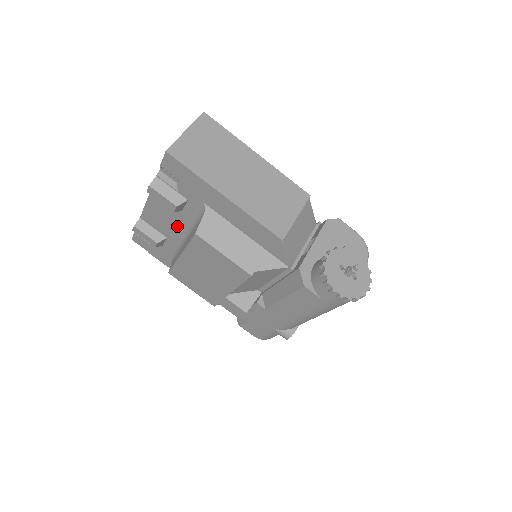
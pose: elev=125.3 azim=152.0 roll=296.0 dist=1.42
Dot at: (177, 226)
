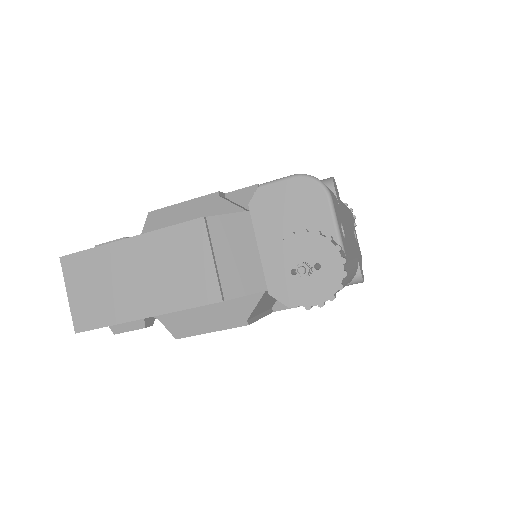
Dot at: occluded
